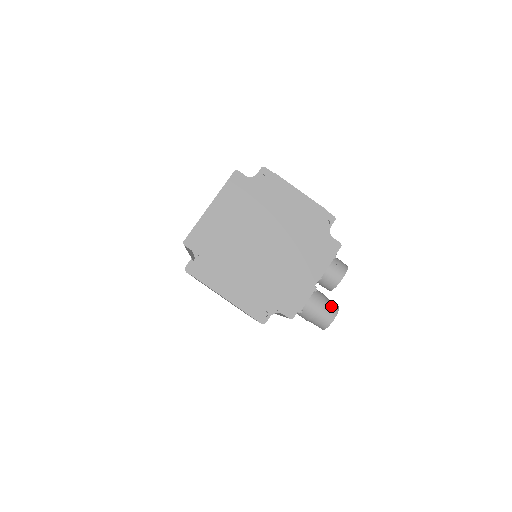
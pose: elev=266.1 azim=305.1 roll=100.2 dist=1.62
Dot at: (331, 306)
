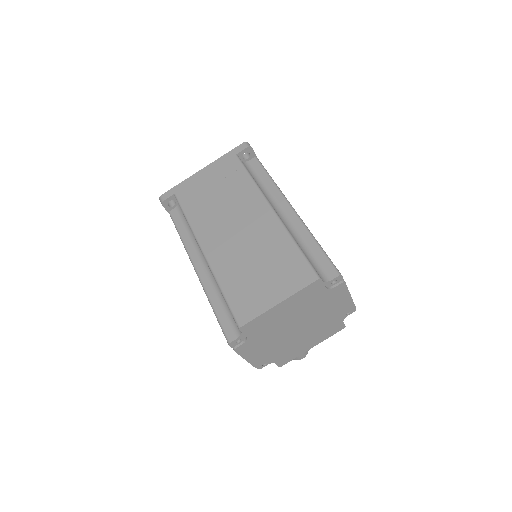
Dot at: occluded
